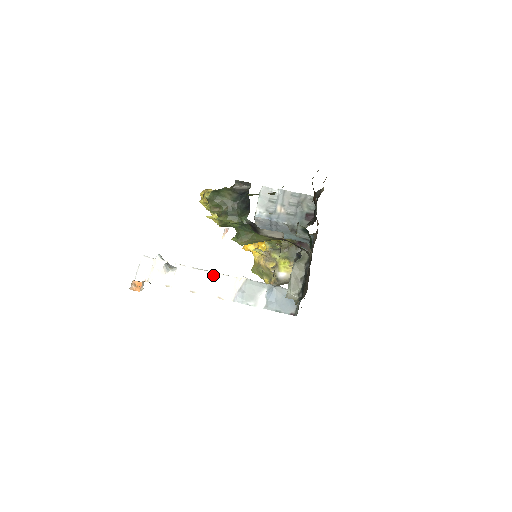
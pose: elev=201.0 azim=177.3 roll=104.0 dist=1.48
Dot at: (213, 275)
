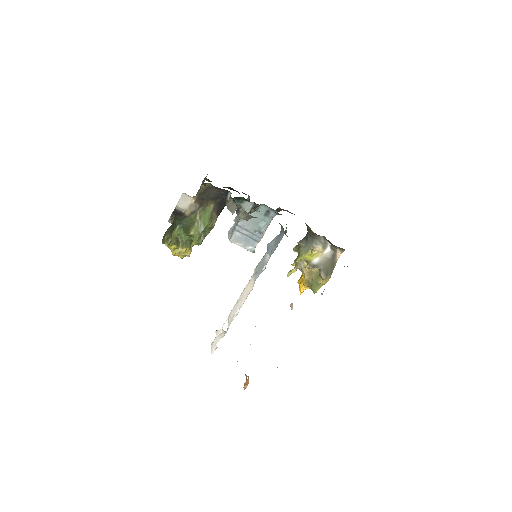
Dot at: (242, 293)
